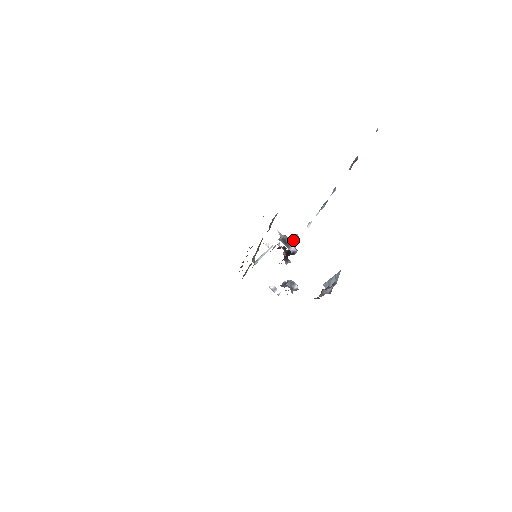
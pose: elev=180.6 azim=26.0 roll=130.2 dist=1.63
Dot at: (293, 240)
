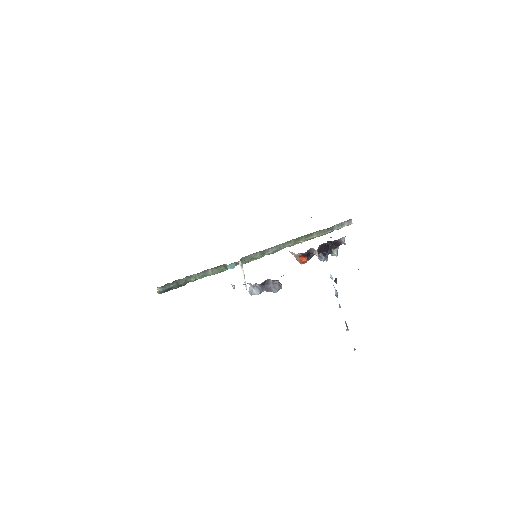
Dot at: (338, 247)
